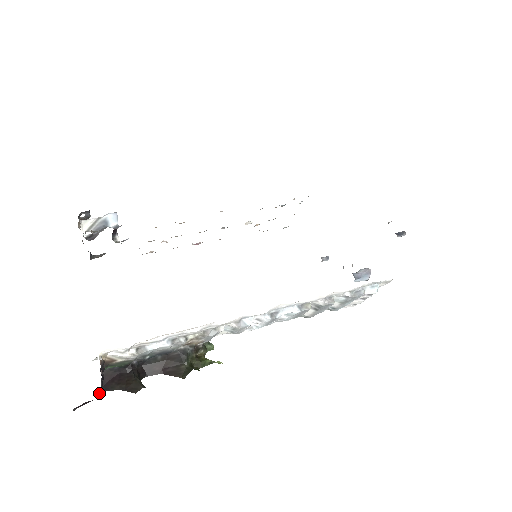
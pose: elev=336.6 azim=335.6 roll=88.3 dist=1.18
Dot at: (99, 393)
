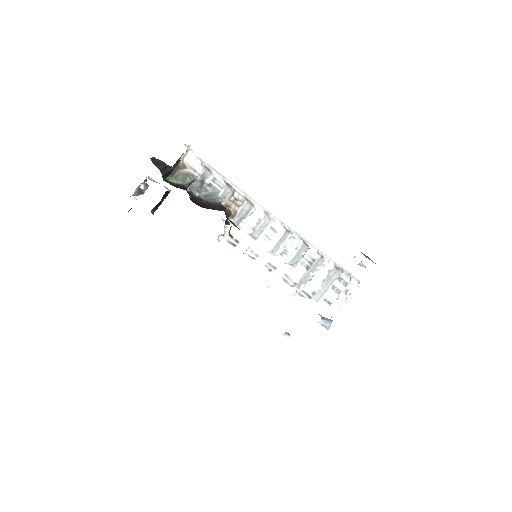
Dot at: (162, 177)
